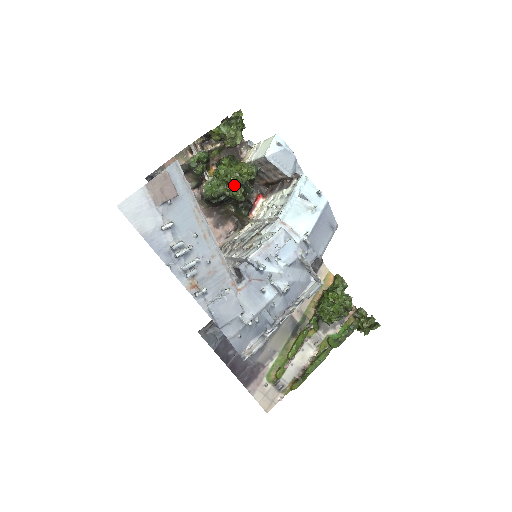
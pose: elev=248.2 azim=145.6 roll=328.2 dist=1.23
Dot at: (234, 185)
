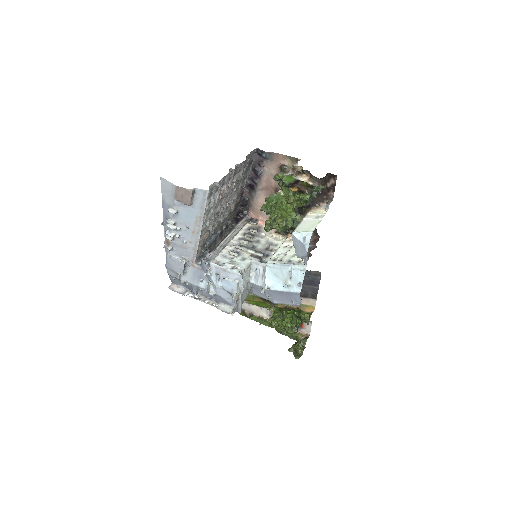
Dot at: (271, 219)
